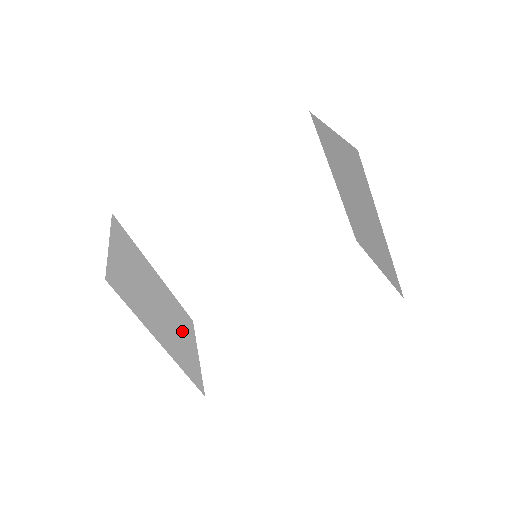
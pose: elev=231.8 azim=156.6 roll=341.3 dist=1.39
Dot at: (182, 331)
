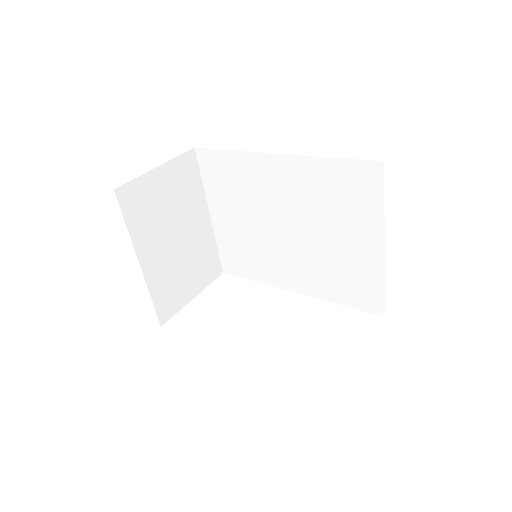
Dot at: (191, 271)
